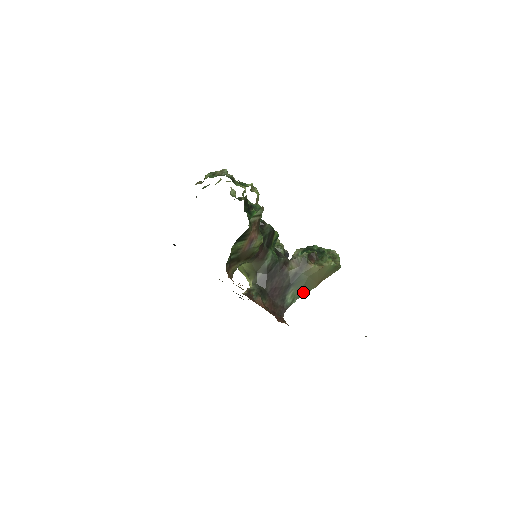
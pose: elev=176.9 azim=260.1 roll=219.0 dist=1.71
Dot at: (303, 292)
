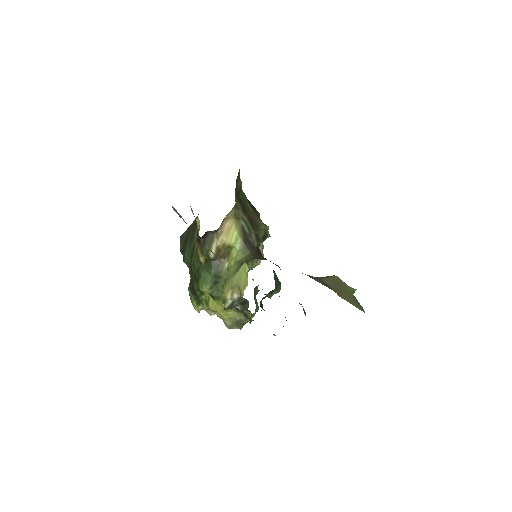
Dot at: occluded
